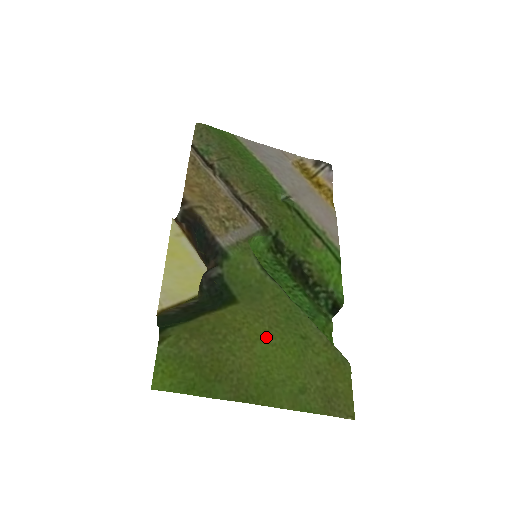
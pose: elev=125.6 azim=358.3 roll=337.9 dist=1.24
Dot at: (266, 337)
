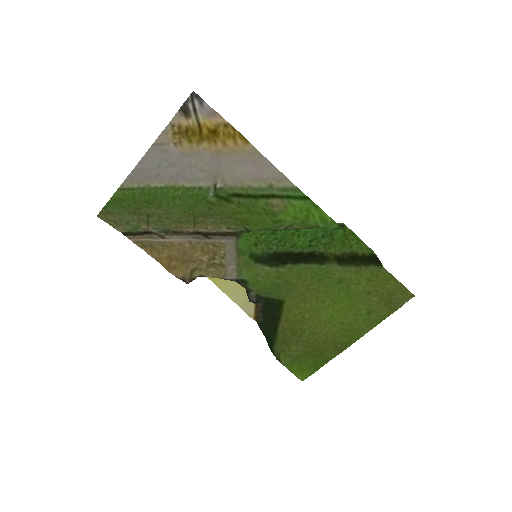
Dot at: (320, 306)
